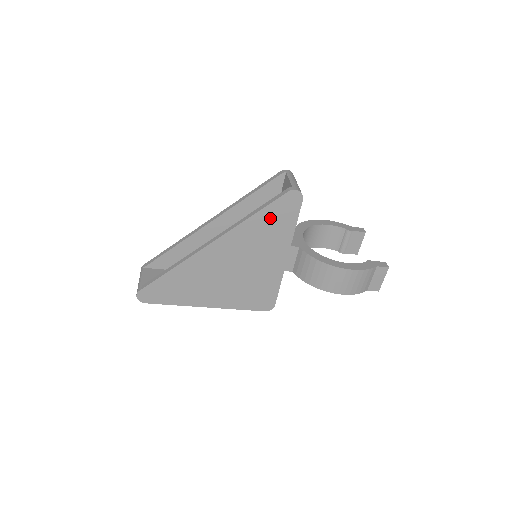
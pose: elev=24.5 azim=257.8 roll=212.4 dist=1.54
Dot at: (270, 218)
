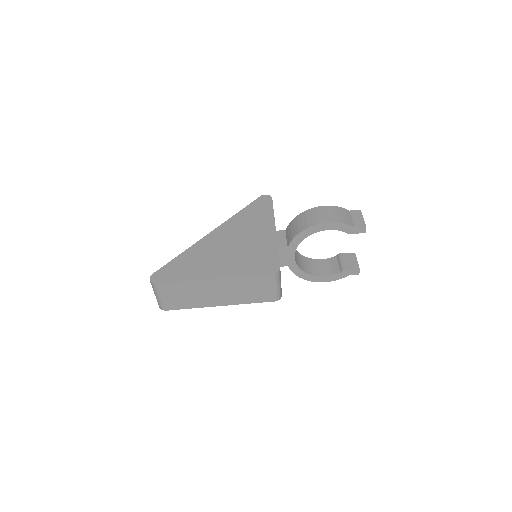
Dot at: (253, 211)
